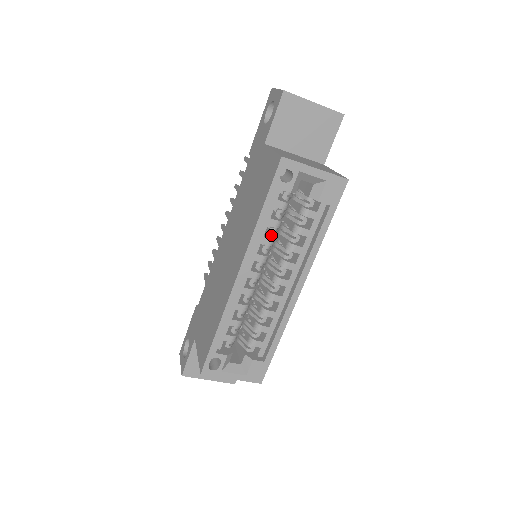
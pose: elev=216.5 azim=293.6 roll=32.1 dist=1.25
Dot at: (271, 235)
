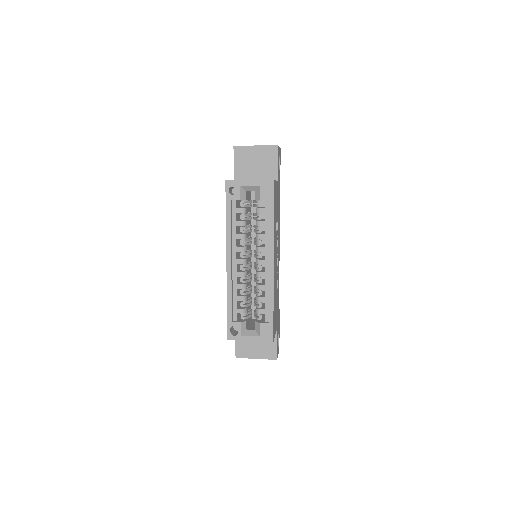
Dot at: (242, 232)
